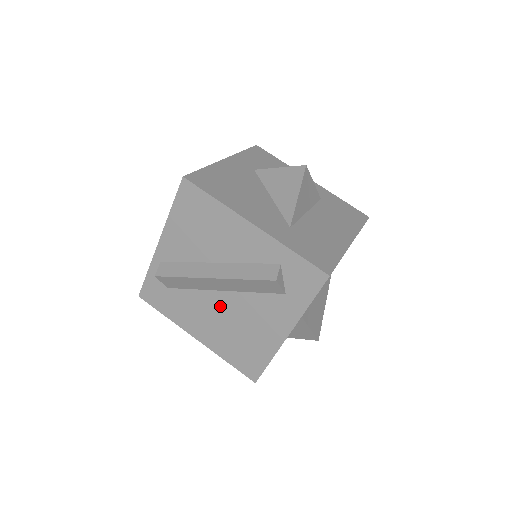
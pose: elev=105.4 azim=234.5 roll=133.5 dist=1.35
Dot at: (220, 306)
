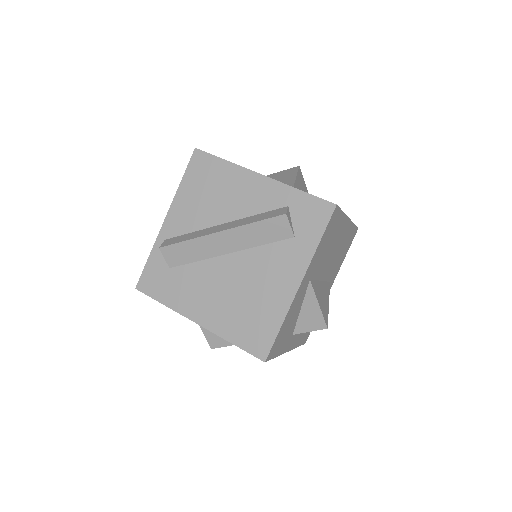
Dot at: (226, 272)
